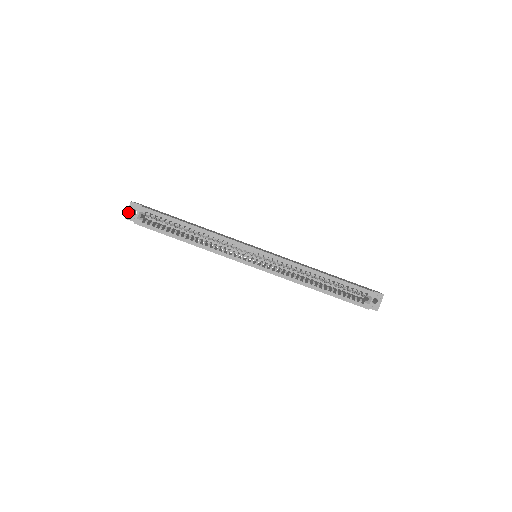
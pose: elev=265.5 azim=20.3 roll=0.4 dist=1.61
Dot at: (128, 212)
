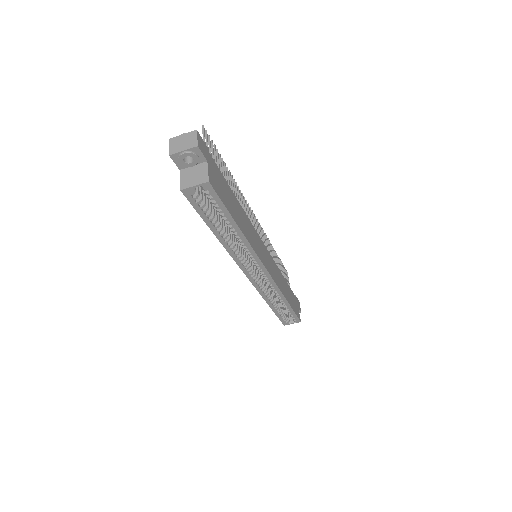
Dot at: (181, 155)
